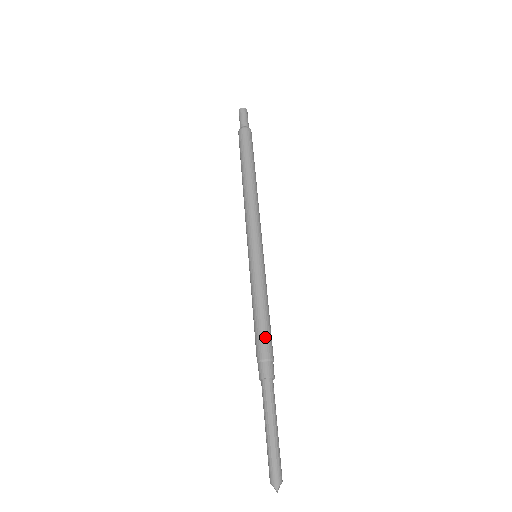
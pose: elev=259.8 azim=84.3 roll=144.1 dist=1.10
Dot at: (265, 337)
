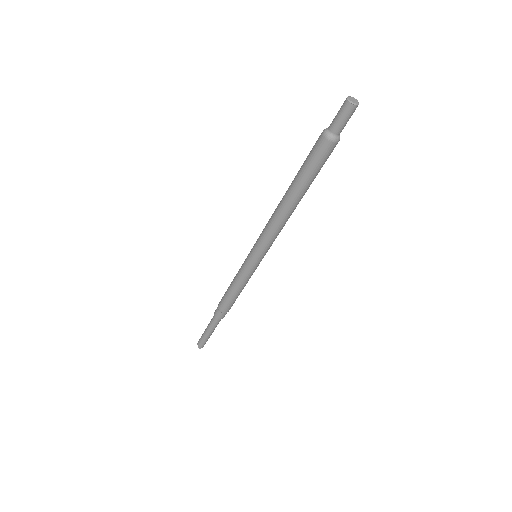
Dot at: (230, 305)
